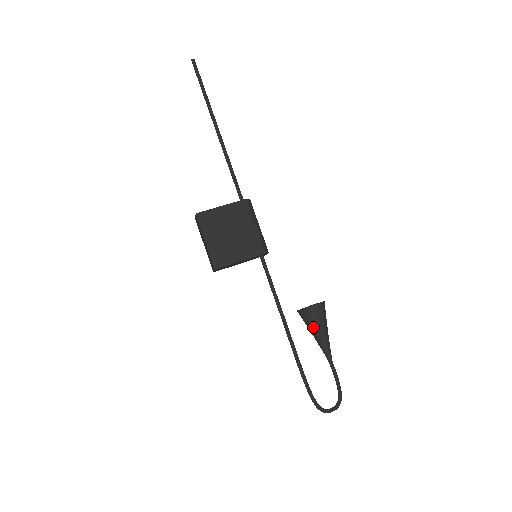
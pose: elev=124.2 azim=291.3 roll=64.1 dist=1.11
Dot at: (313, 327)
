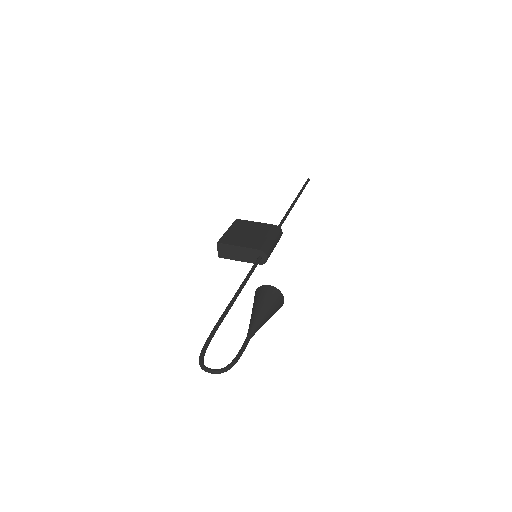
Dot at: (255, 303)
